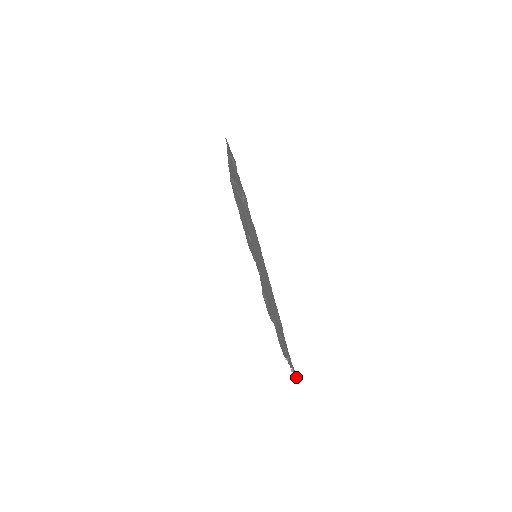
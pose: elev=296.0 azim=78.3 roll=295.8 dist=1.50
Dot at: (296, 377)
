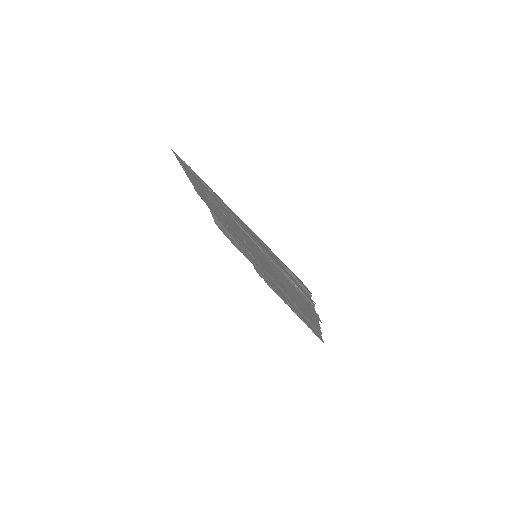
Dot at: occluded
